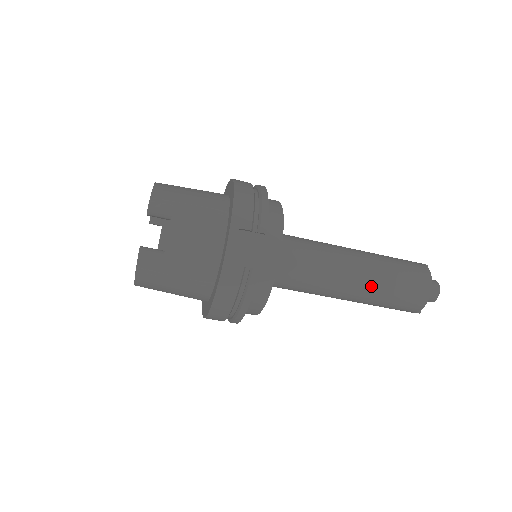
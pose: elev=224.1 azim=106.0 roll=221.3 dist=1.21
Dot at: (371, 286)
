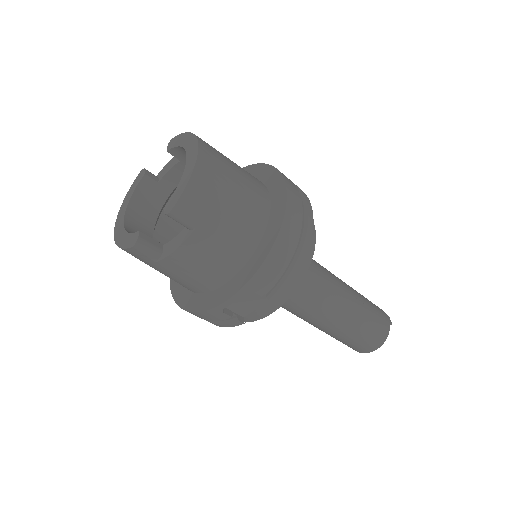
Dot at: (332, 331)
